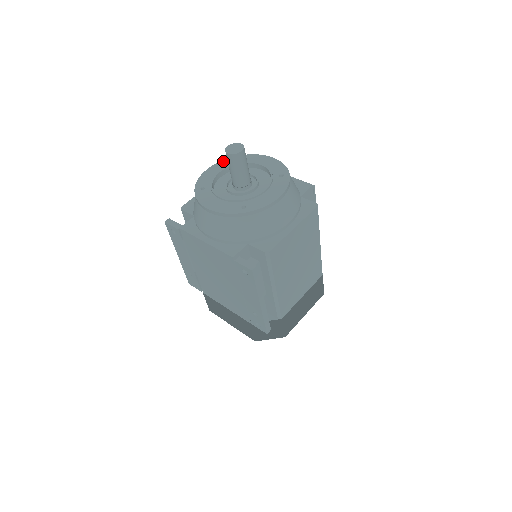
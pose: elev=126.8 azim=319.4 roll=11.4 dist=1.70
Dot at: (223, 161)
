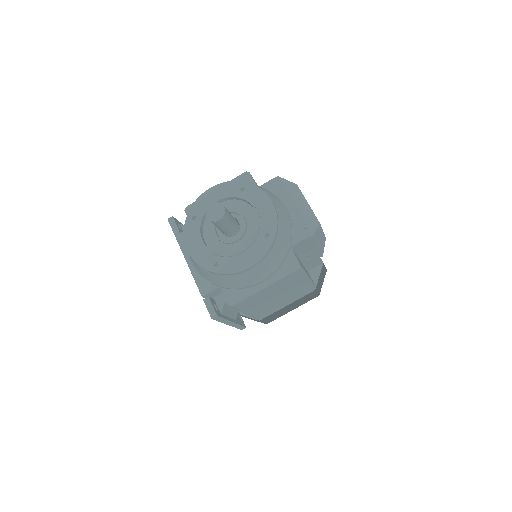
Dot at: (226, 183)
